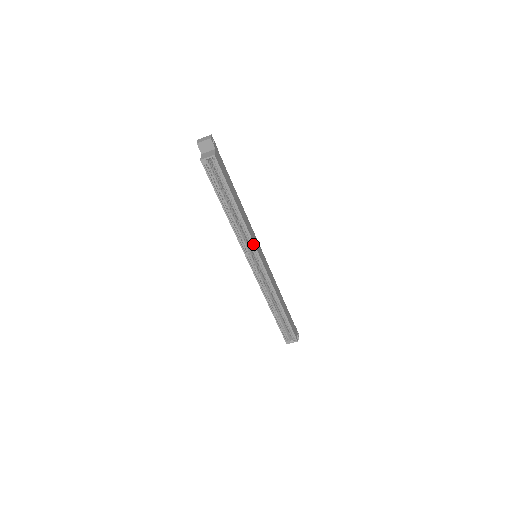
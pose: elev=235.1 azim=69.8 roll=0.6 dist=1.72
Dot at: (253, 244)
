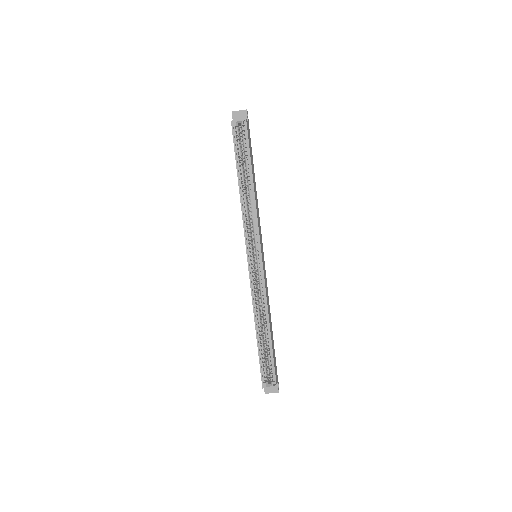
Dot at: (258, 231)
